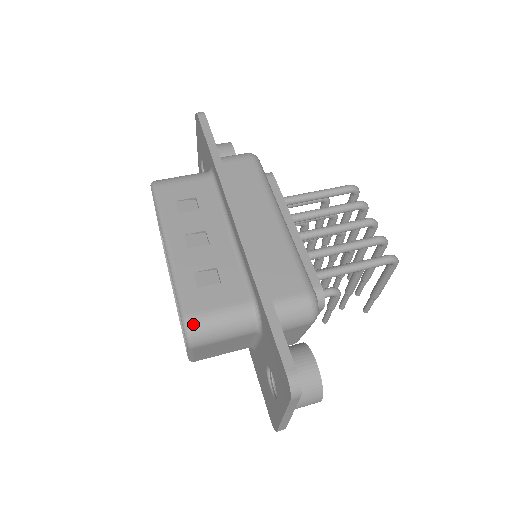
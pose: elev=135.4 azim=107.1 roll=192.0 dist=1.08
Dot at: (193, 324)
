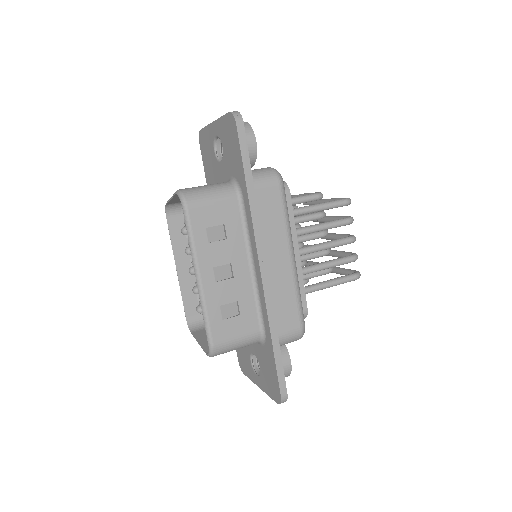
Dot at: (218, 350)
